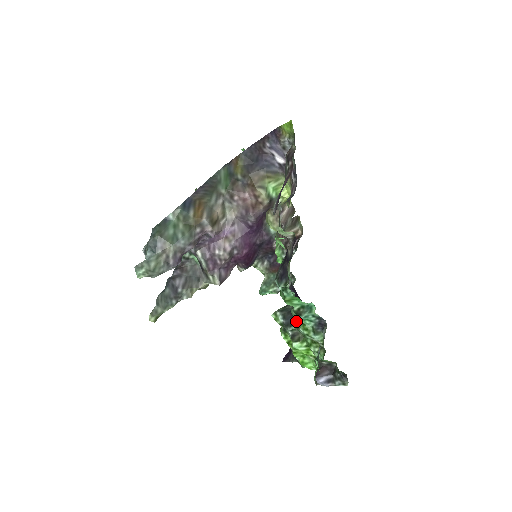
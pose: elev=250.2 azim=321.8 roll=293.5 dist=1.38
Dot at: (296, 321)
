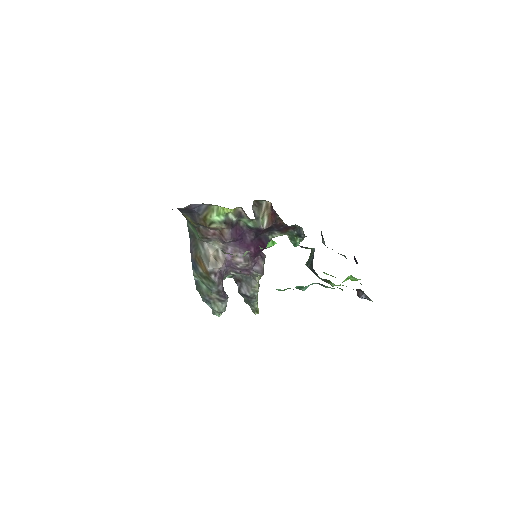
Dot at: occluded
